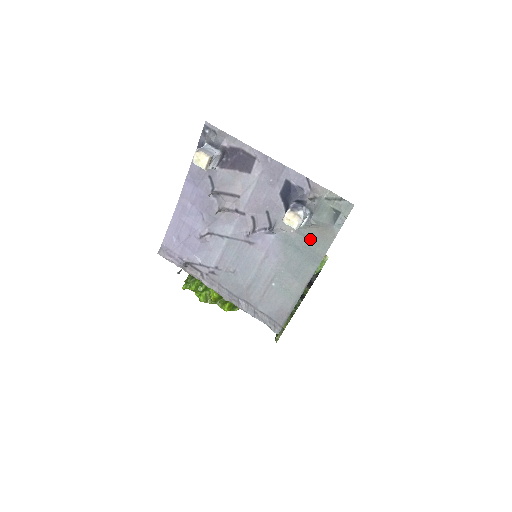
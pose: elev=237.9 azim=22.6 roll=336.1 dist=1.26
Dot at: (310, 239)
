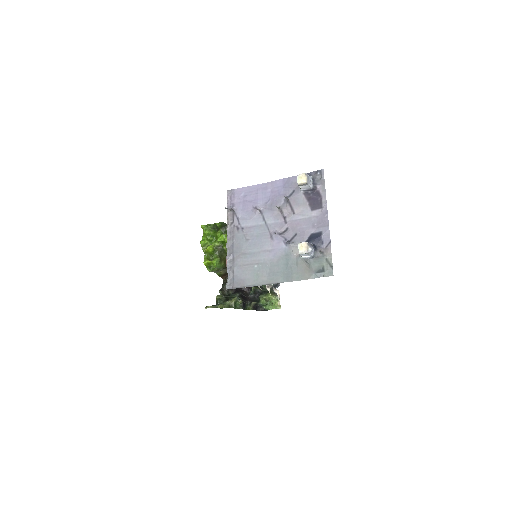
Dot at: (297, 267)
